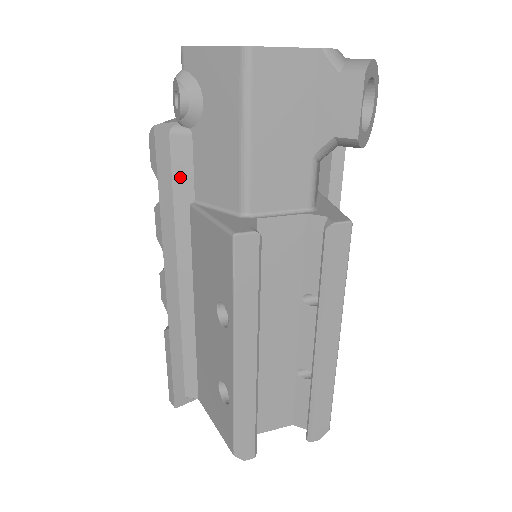
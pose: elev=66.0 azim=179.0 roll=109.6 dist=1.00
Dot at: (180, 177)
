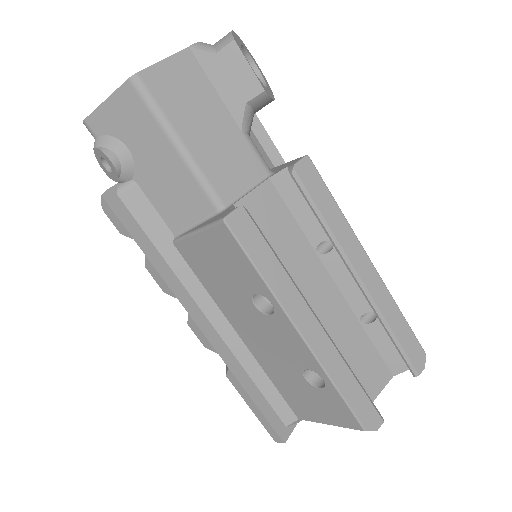
Dot at: (150, 225)
